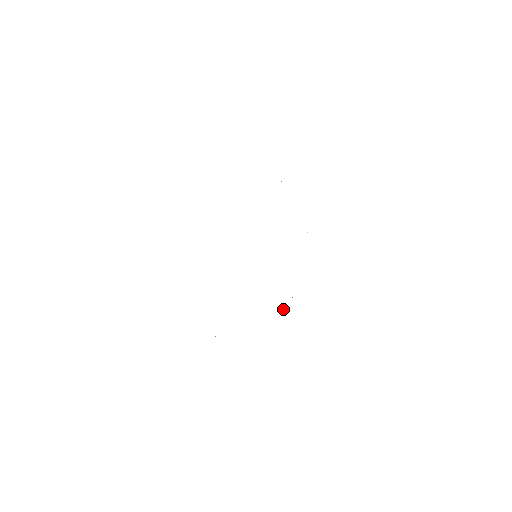
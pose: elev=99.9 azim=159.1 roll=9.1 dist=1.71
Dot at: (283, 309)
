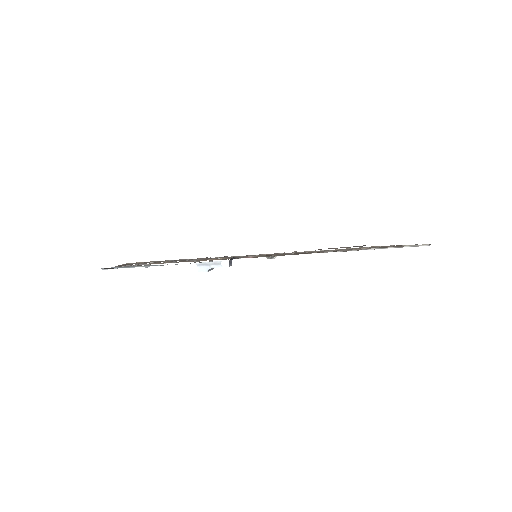
Dot at: occluded
